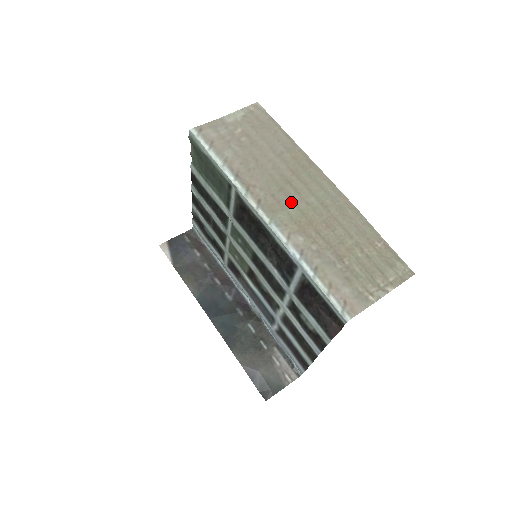
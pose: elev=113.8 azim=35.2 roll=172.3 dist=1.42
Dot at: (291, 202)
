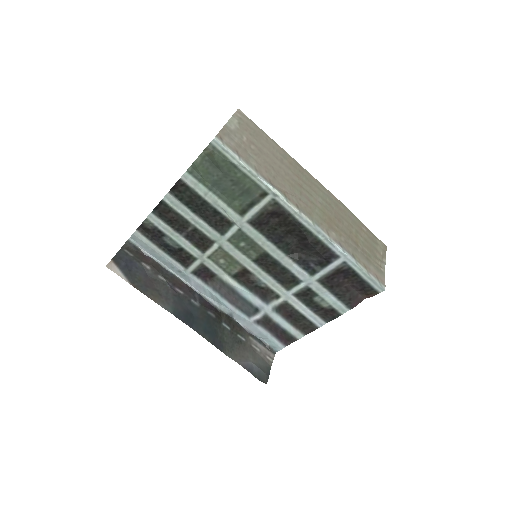
Dot at: (312, 204)
